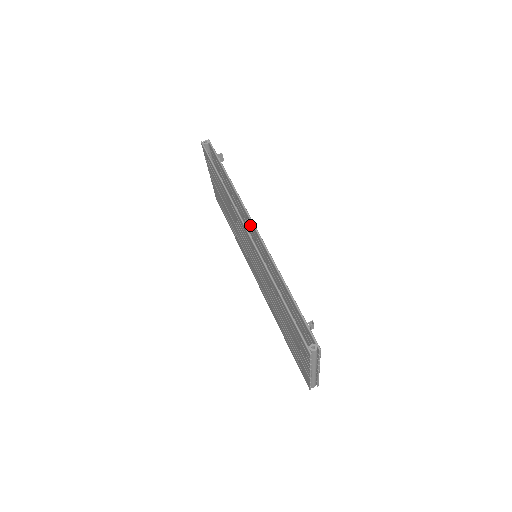
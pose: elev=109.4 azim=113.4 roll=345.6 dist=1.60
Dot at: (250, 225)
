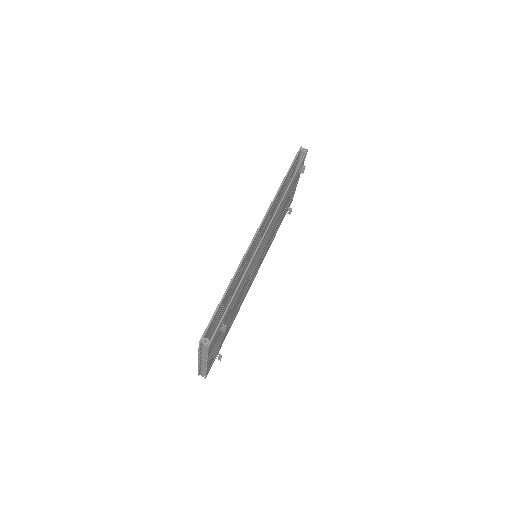
Dot at: occluded
